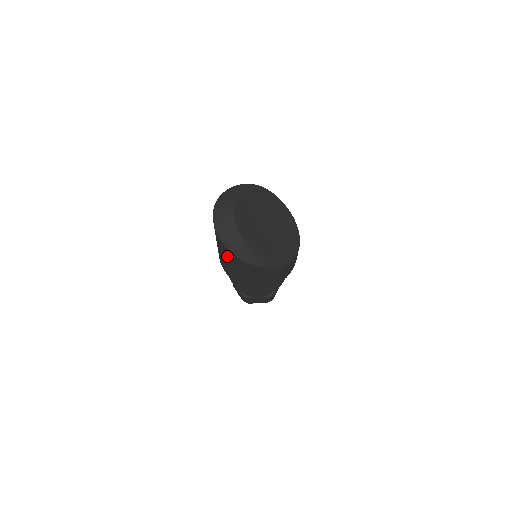
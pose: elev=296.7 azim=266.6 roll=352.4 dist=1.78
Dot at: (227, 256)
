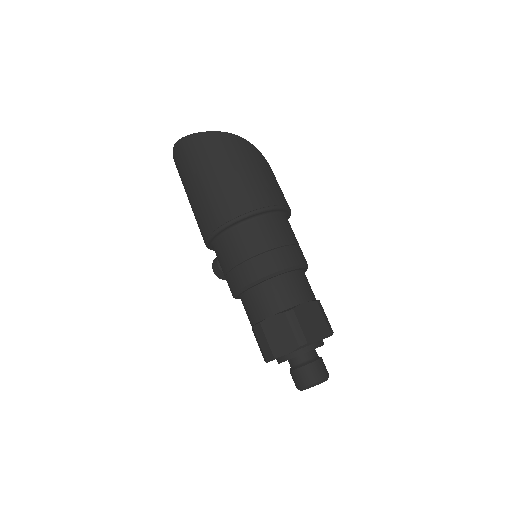
Dot at: (207, 153)
